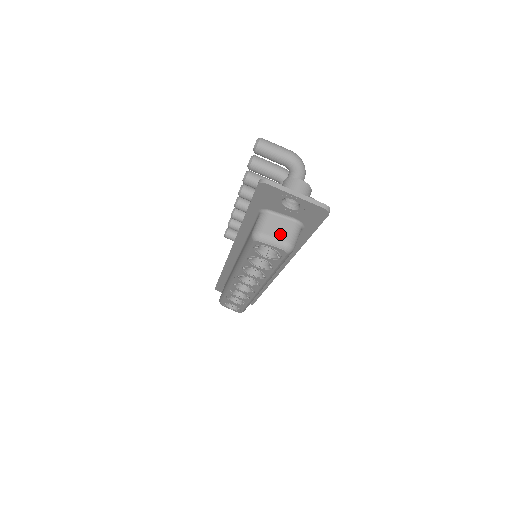
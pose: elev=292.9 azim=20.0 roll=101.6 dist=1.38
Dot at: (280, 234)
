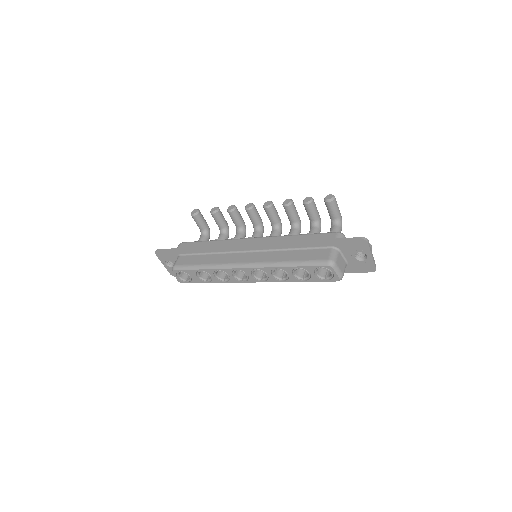
Dot at: (342, 269)
